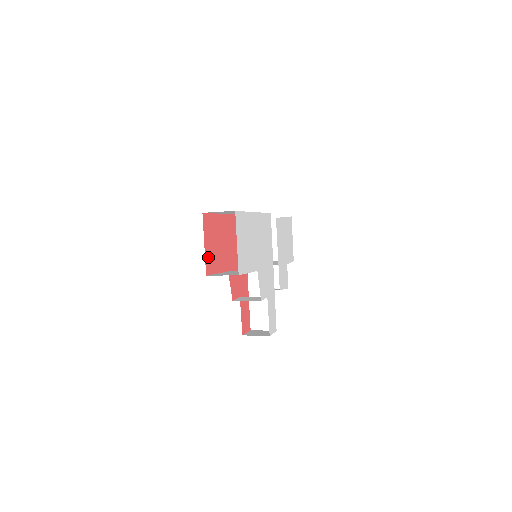
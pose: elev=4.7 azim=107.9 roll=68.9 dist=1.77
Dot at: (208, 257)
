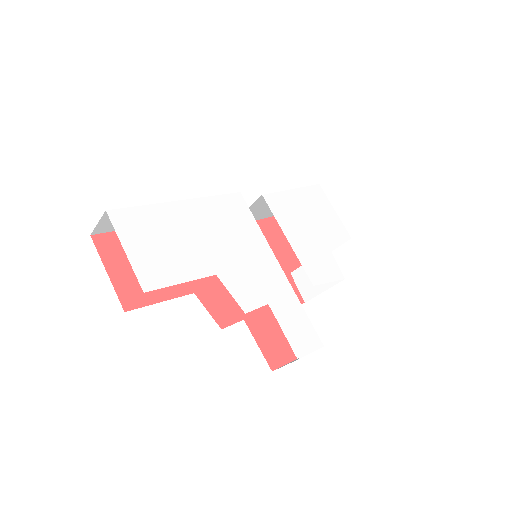
Dot at: (125, 287)
